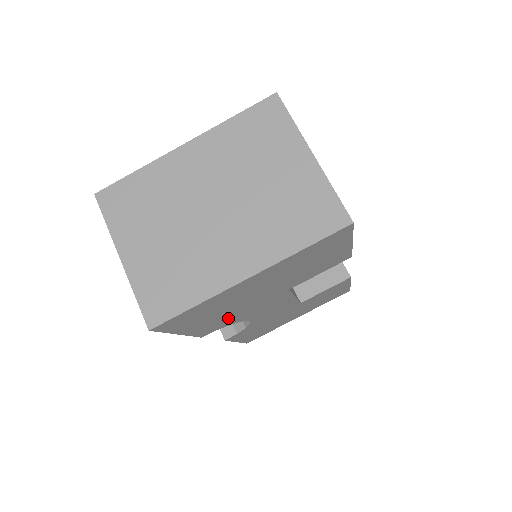
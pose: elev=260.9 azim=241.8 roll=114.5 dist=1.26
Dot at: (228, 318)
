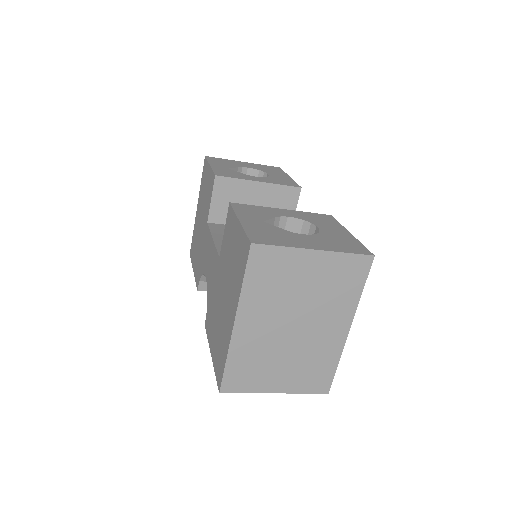
Dot at: occluded
